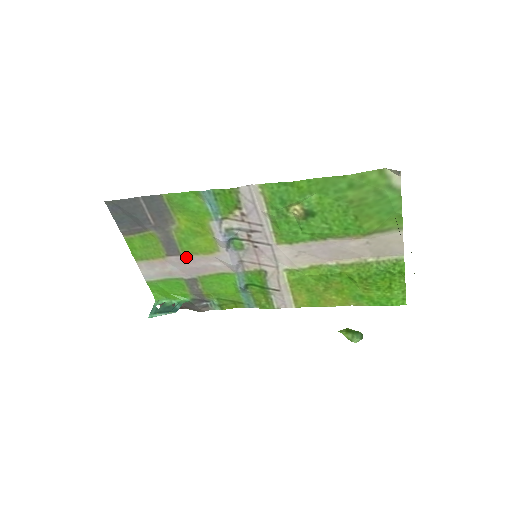
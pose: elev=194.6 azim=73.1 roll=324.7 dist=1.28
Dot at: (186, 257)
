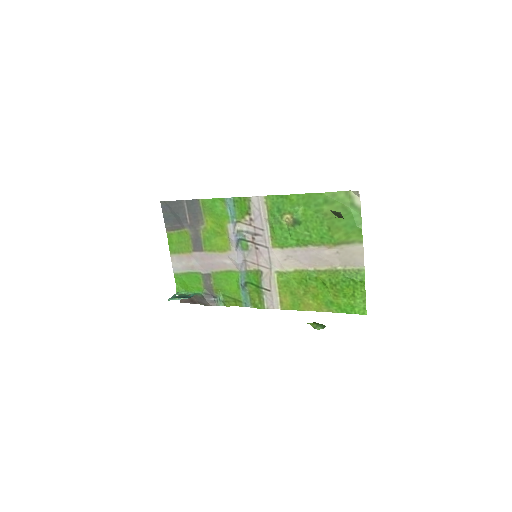
Dot at: (206, 253)
